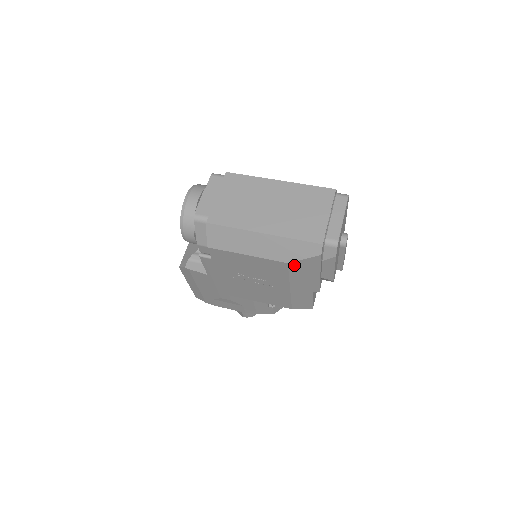
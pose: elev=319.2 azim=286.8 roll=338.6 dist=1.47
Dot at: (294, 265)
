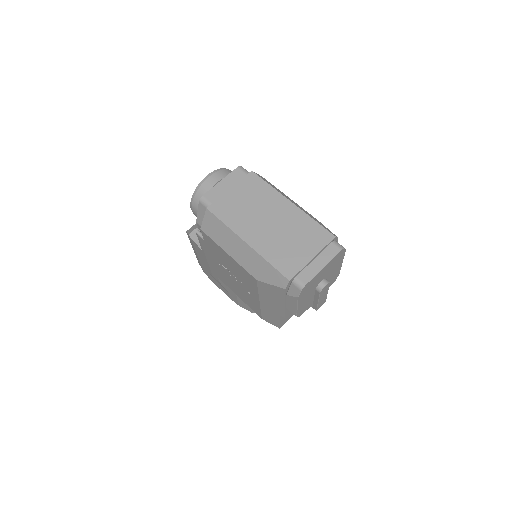
Dot at: (262, 284)
